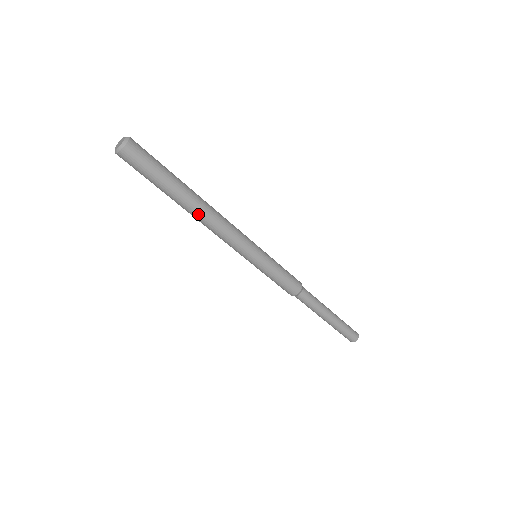
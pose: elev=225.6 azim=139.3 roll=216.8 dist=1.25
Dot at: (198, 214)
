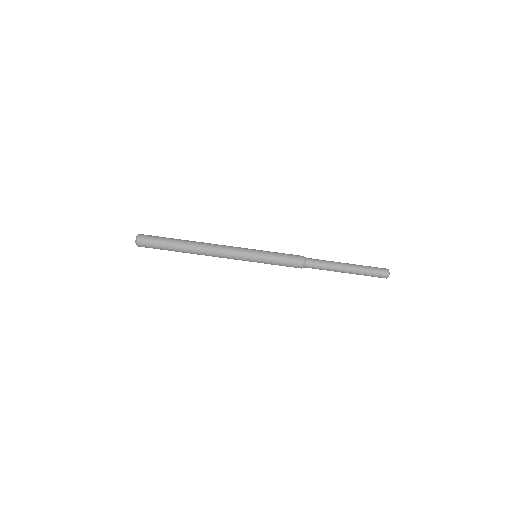
Dot at: (199, 245)
